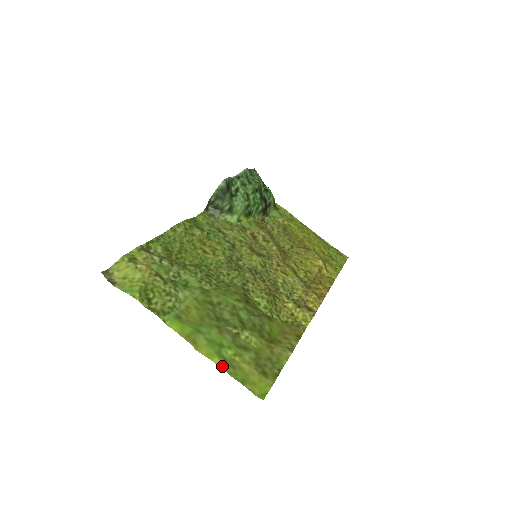
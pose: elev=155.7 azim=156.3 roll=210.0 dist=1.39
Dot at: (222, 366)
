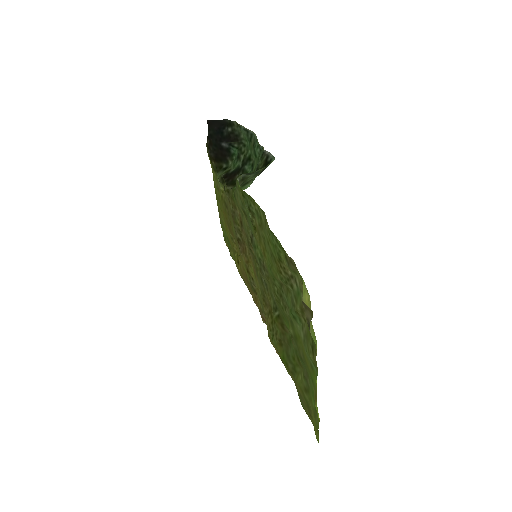
Dot at: (319, 419)
